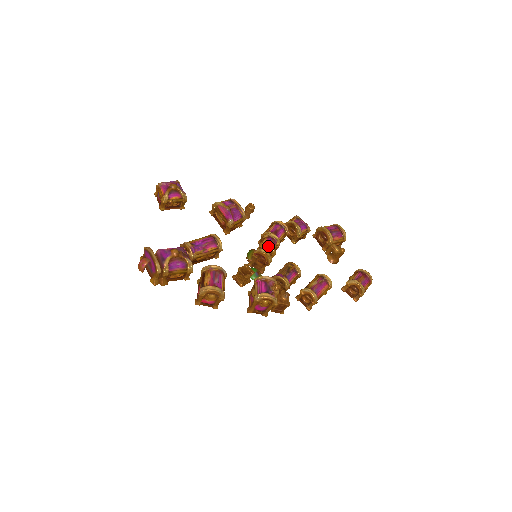
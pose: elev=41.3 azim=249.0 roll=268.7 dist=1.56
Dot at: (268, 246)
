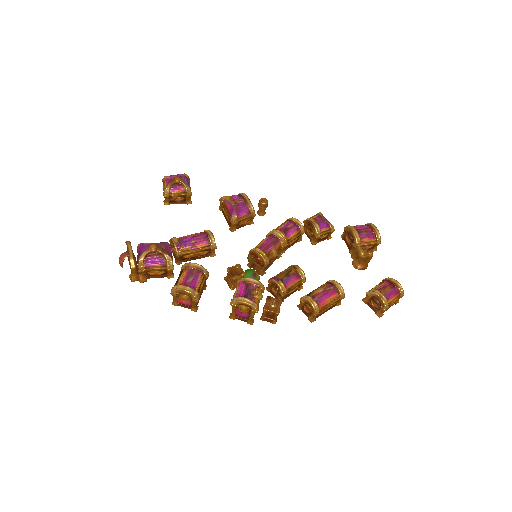
Dot at: (266, 245)
